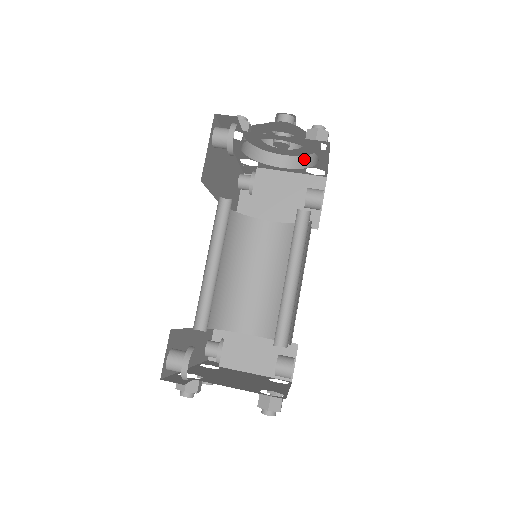
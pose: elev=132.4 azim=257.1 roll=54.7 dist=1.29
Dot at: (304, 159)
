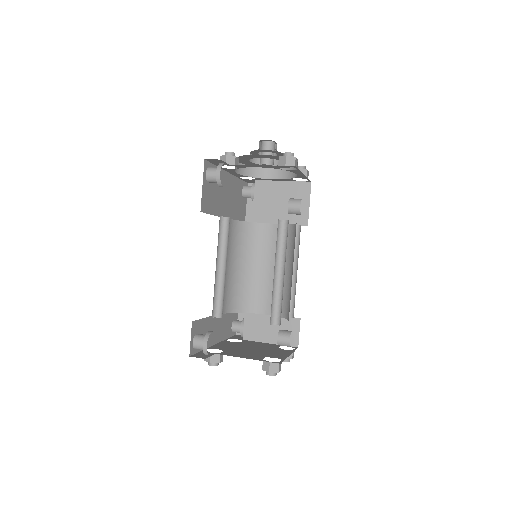
Dot at: (289, 171)
